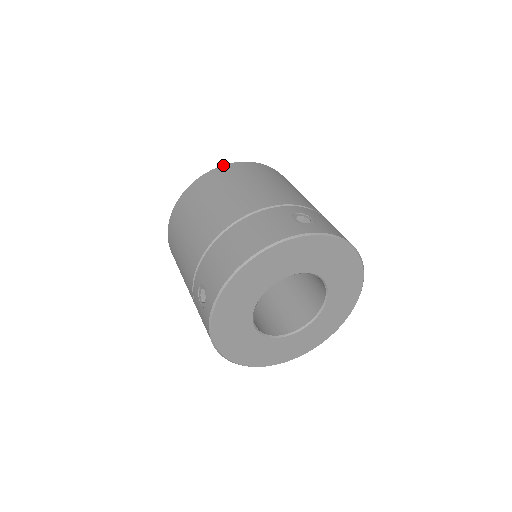
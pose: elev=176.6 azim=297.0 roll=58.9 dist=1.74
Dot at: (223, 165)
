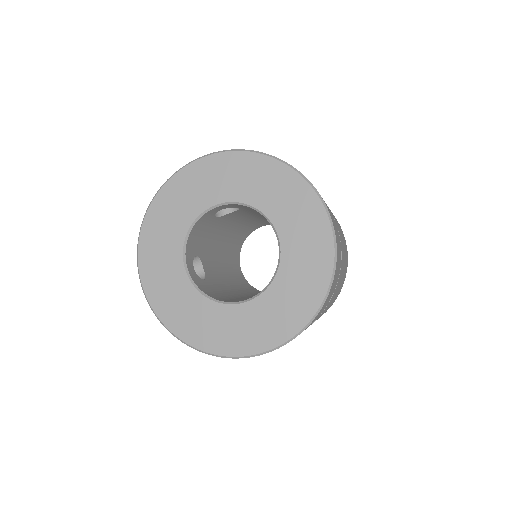
Dot at: occluded
